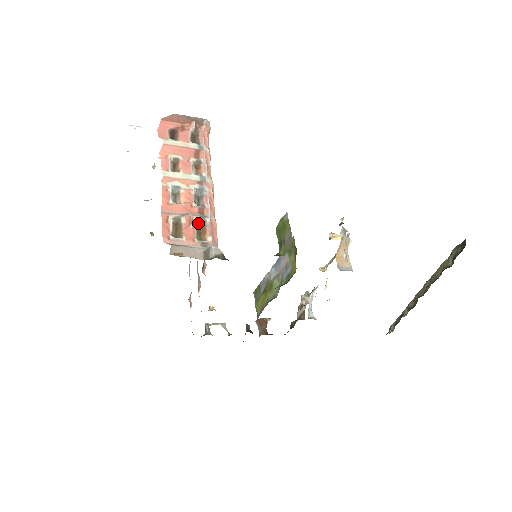
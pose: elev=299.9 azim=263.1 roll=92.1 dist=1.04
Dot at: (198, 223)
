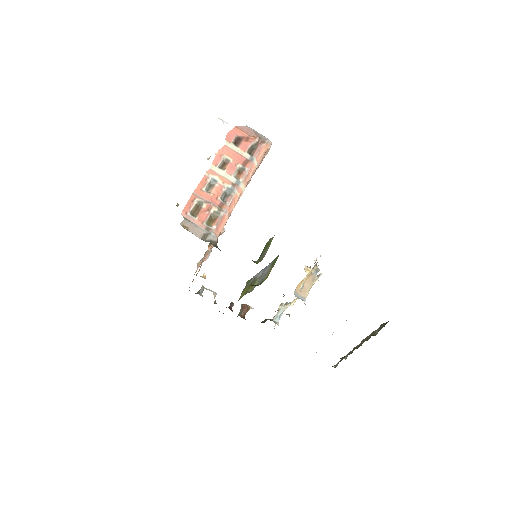
Dot at: (214, 212)
